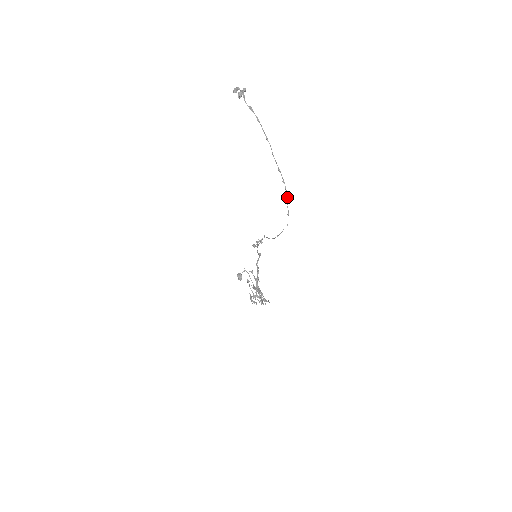
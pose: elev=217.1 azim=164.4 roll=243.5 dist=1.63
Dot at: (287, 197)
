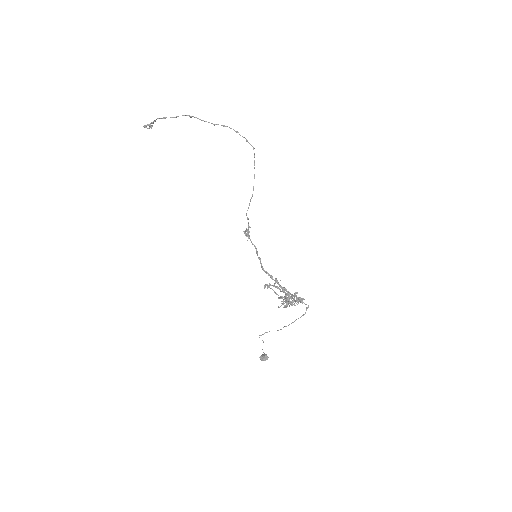
Dot at: (236, 131)
